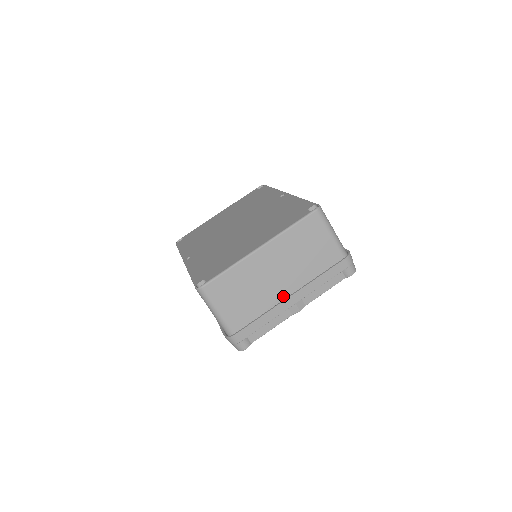
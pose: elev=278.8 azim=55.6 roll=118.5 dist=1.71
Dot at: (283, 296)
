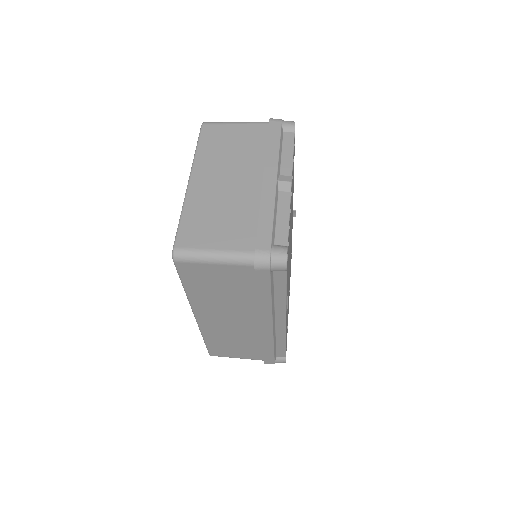
Dot at: (258, 187)
